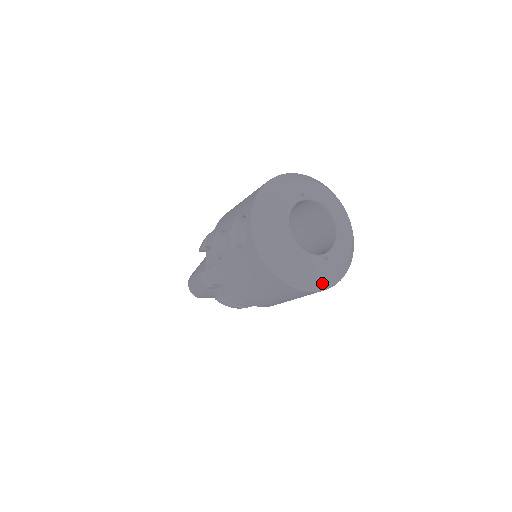
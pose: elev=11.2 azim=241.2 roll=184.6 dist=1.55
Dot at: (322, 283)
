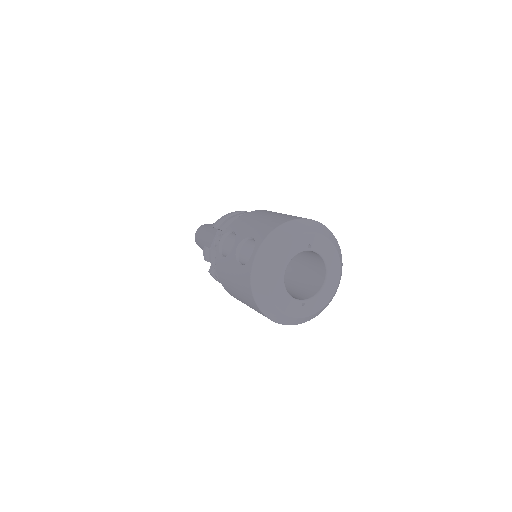
Dot at: (291, 321)
